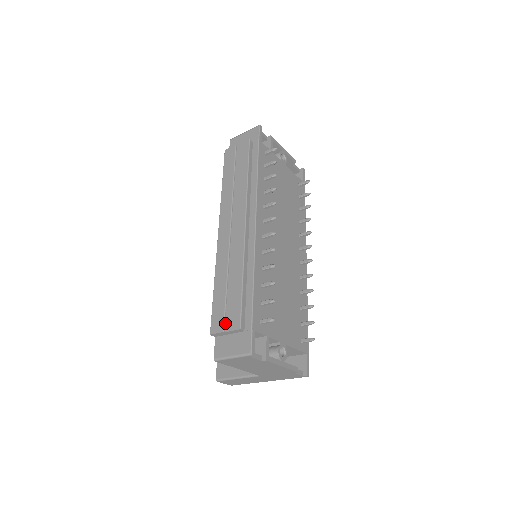
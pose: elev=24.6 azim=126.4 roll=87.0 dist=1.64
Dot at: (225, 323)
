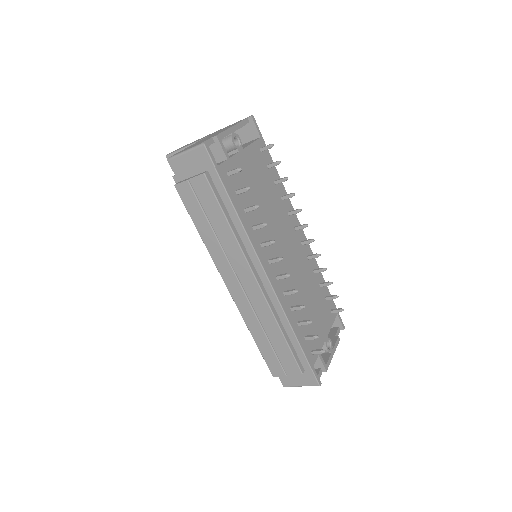
Dot at: (284, 369)
